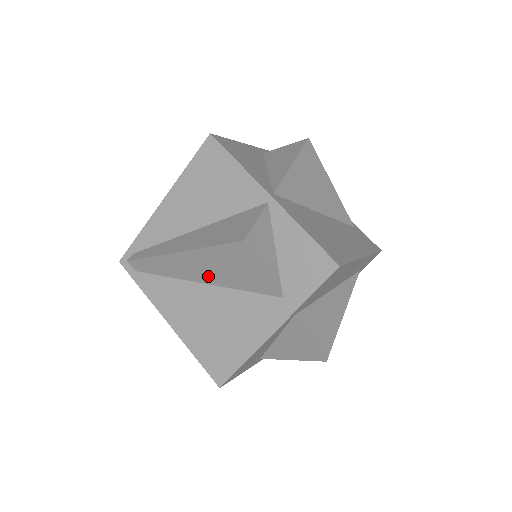
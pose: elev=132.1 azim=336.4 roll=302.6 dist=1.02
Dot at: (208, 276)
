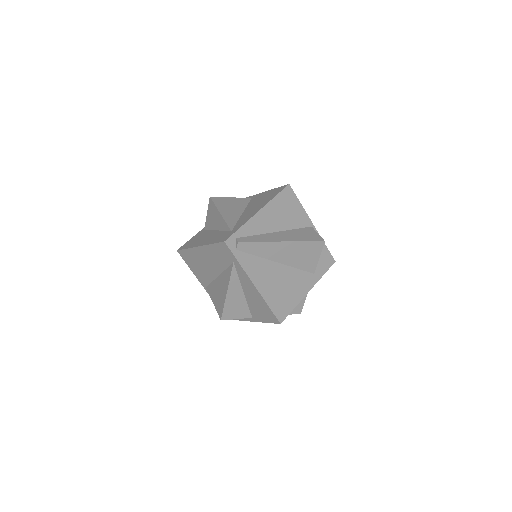
Dot at: (286, 258)
